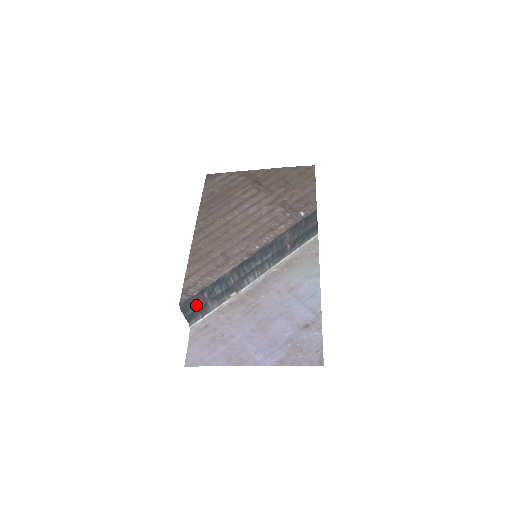
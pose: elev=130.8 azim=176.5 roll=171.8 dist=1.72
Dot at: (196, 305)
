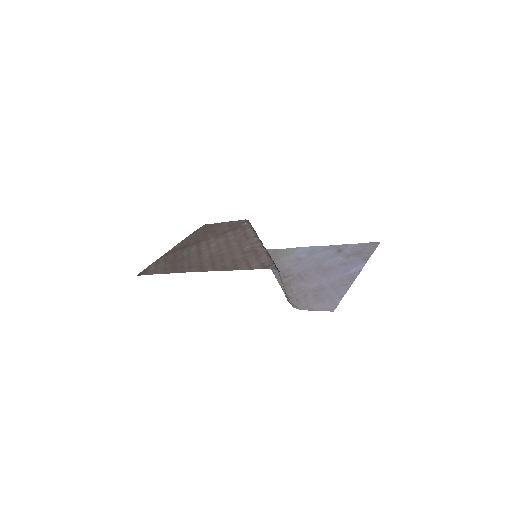
Dot at: (280, 276)
